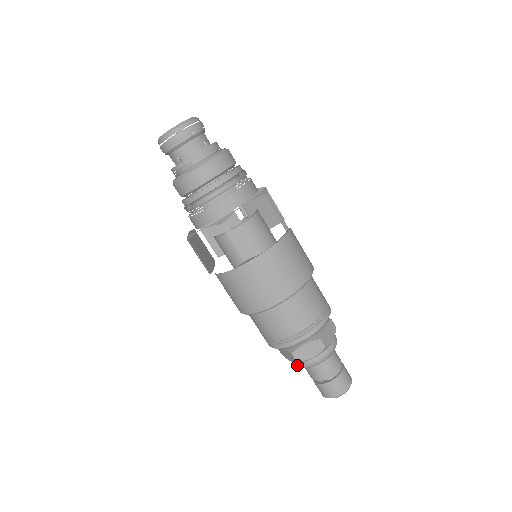
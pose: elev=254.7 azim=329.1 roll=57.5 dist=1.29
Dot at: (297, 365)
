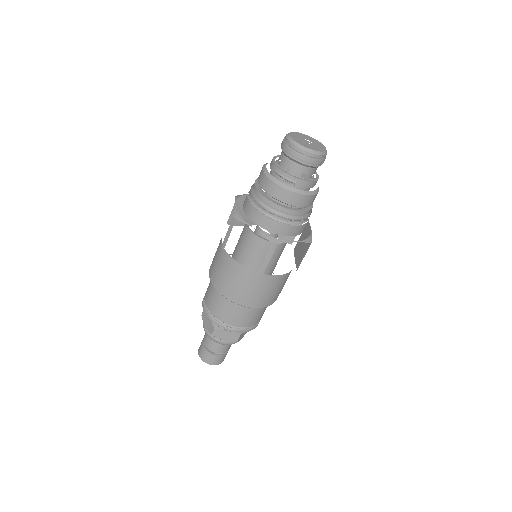
Dot at: (207, 333)
